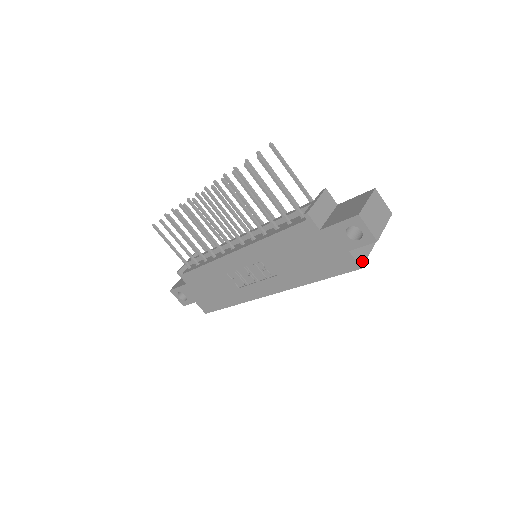
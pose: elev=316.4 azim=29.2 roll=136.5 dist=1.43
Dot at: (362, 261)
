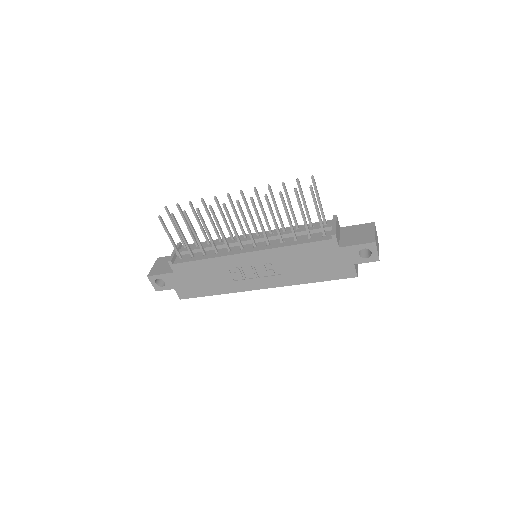
Dot at: (357, 271)
